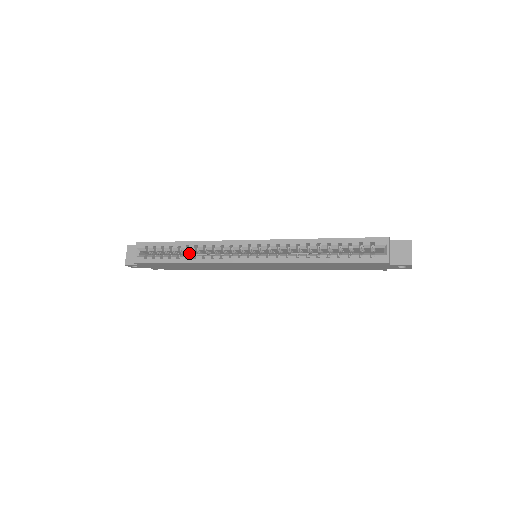
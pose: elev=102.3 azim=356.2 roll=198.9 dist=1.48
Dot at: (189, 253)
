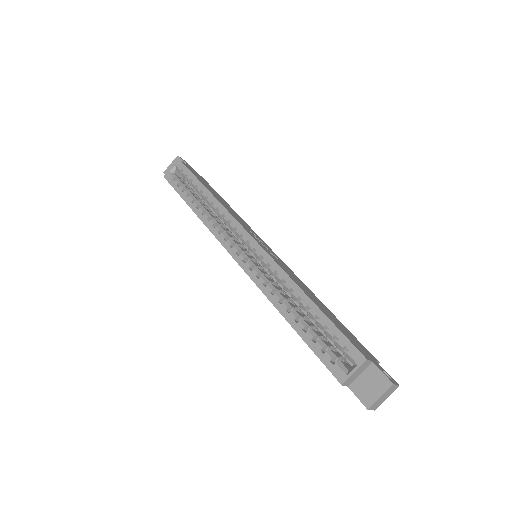
Dot at: occluded
